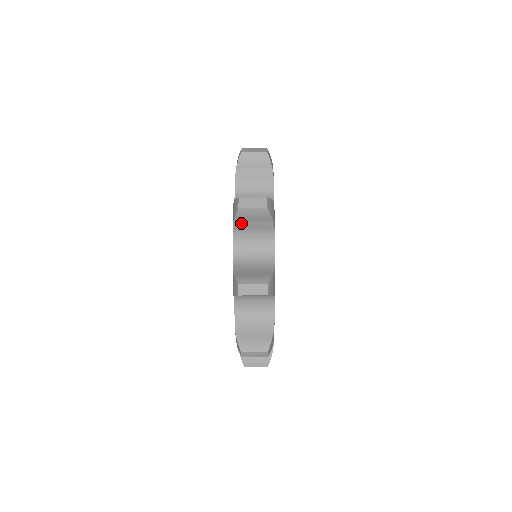
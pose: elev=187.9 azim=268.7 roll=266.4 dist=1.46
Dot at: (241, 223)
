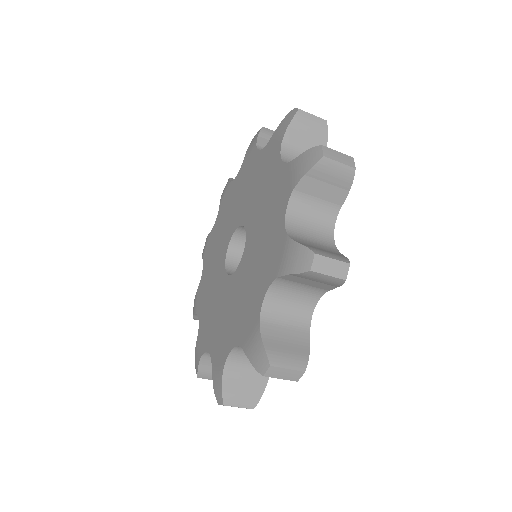
Dot at: (264, 141)
